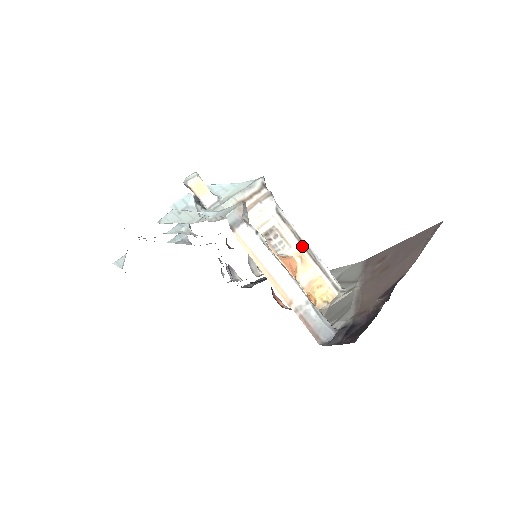
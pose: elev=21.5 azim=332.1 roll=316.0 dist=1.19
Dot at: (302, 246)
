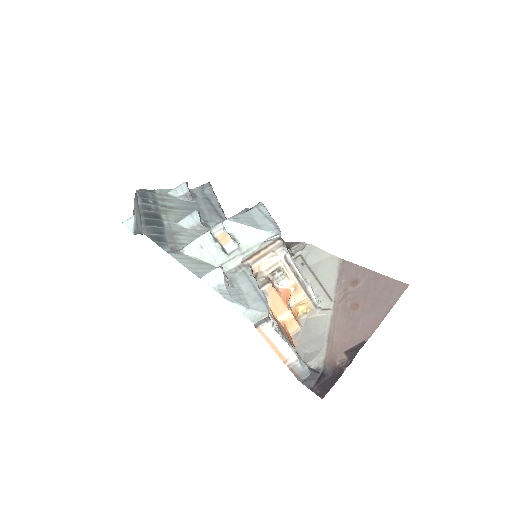
Dot at: (298, 280)
